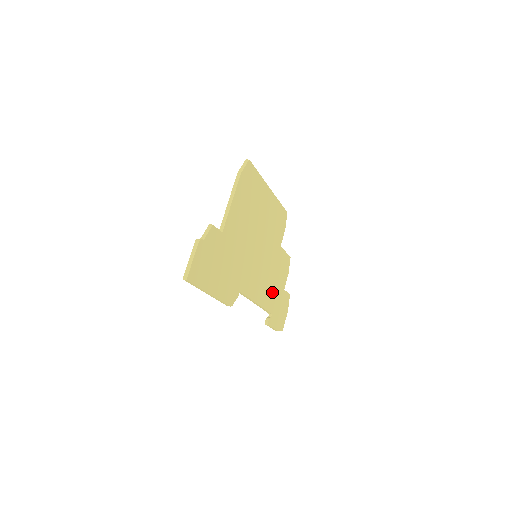
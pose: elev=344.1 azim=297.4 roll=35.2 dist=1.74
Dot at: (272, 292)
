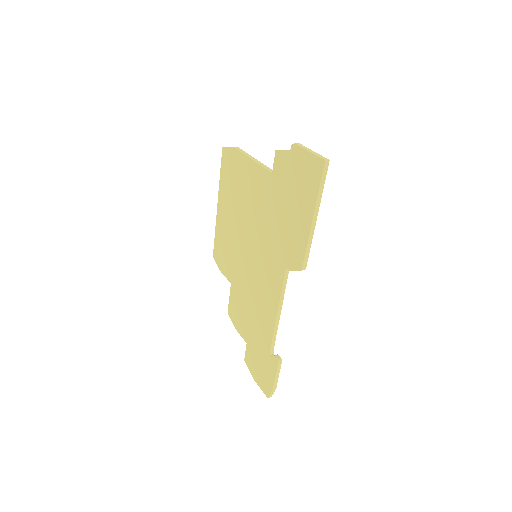
Dot at: occluded
